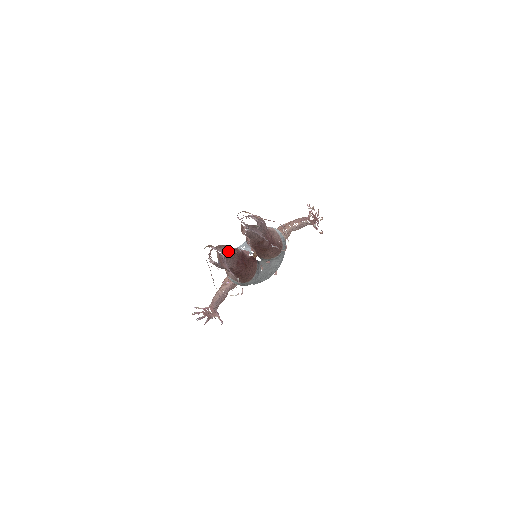
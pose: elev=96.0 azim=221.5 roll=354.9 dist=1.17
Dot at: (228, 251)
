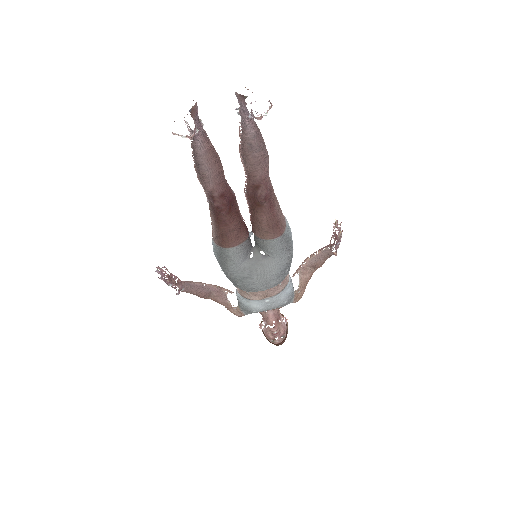
Dot at: (214, 150)
